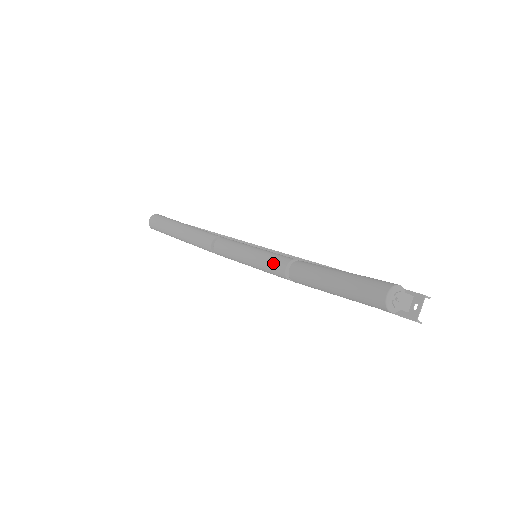
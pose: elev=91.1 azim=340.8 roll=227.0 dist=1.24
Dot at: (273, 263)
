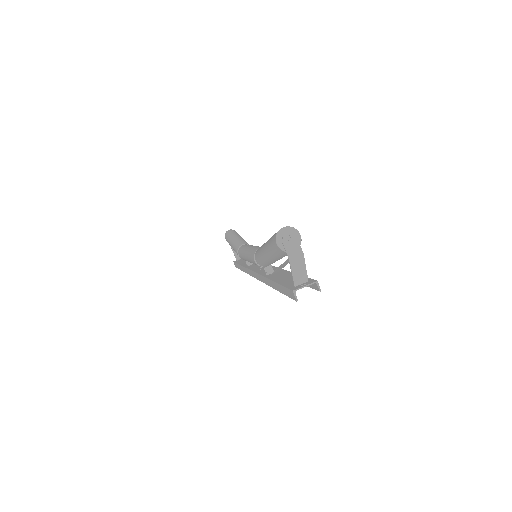
Dot at: (257, 247)
